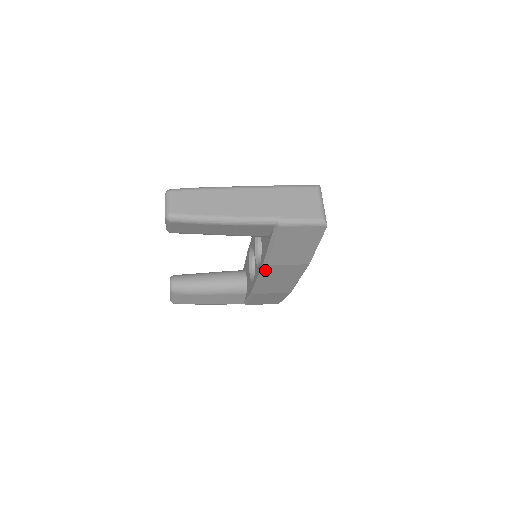
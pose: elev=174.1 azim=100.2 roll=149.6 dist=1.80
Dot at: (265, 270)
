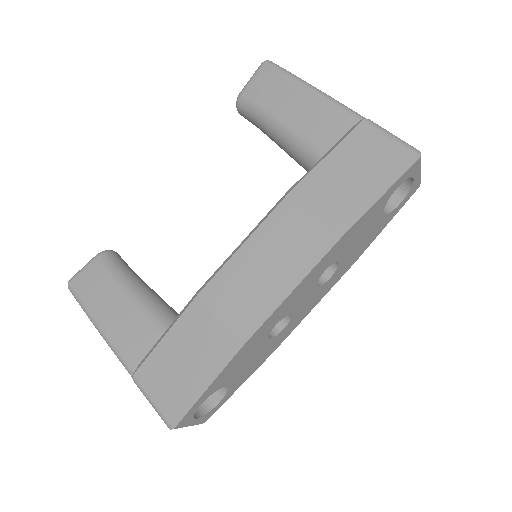
Dot at: occluded
